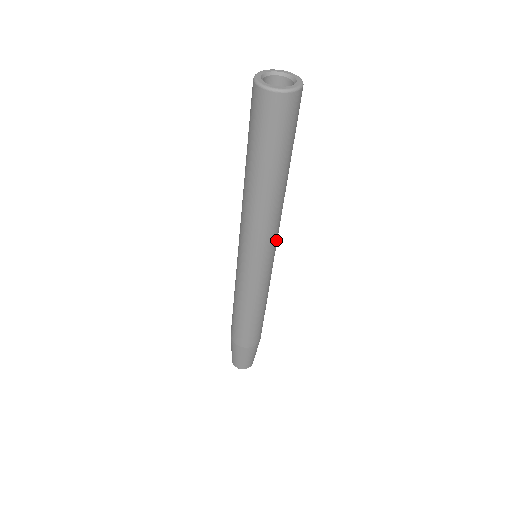
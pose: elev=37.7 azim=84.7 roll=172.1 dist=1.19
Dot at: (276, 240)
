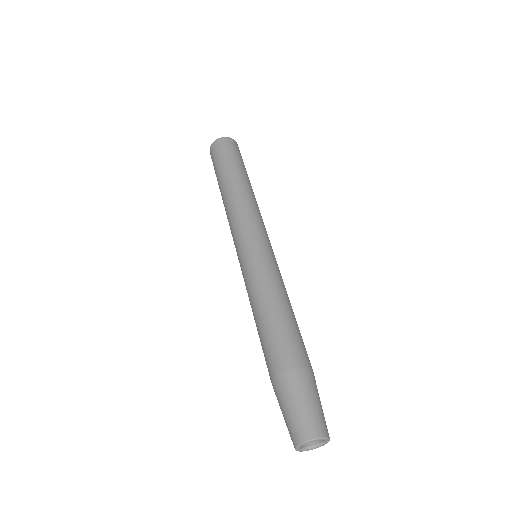
Dot at: (263, 226)
